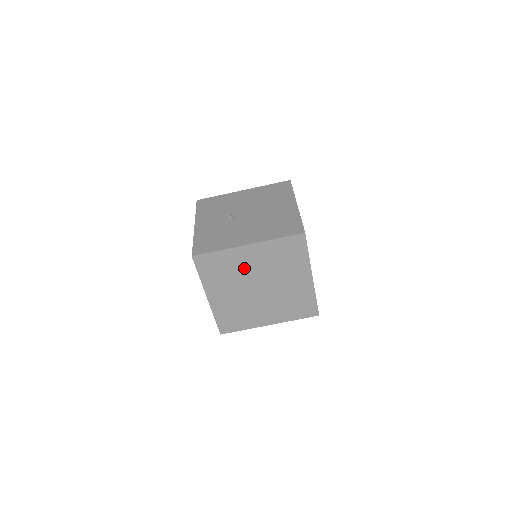
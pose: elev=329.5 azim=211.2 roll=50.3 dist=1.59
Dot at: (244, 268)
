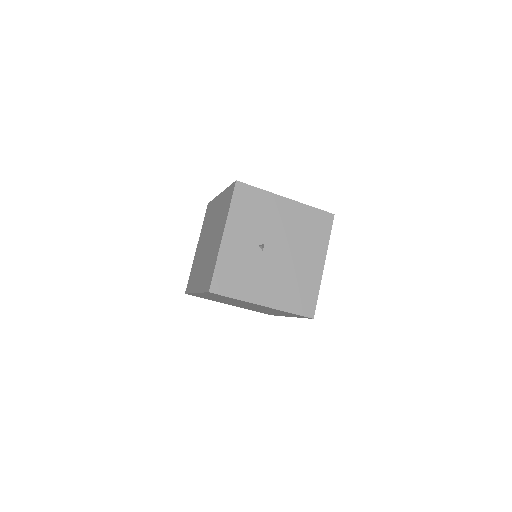
Dot at: (245, 303)
